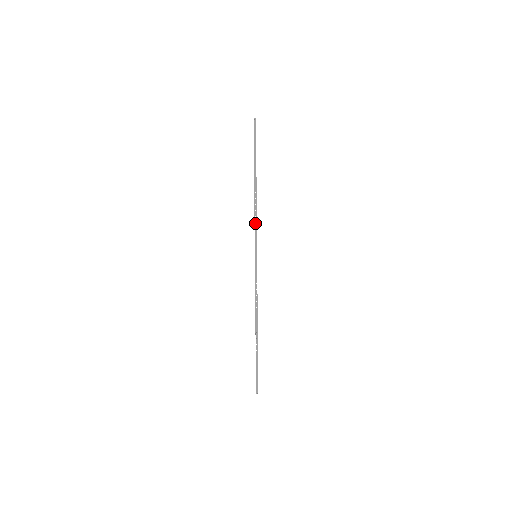
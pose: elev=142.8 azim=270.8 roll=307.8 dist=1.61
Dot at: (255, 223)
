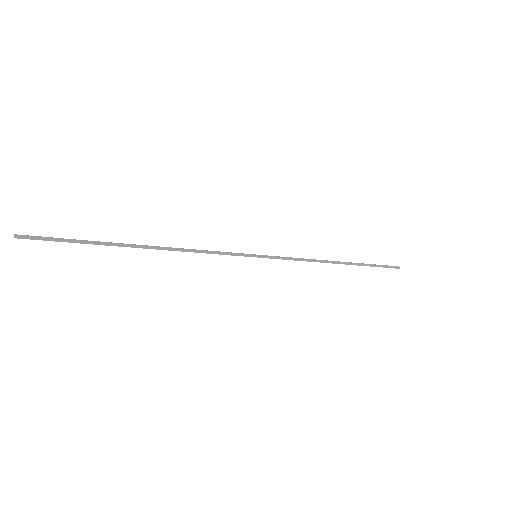
Dot at: (296, 258)
